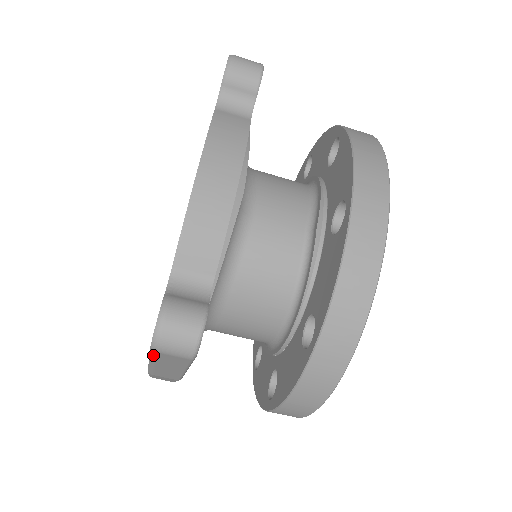
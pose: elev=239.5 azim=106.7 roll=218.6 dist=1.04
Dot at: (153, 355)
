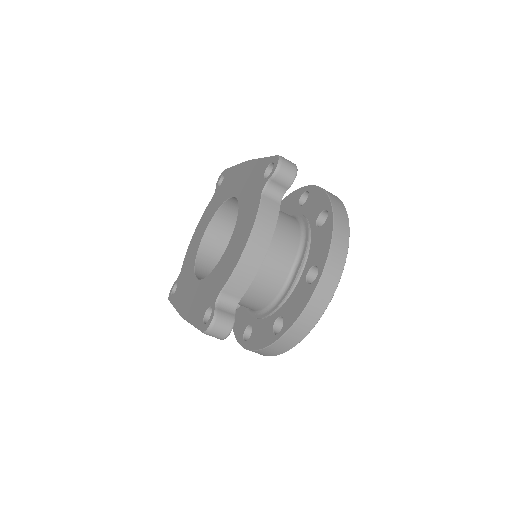
Dot at: occluded
